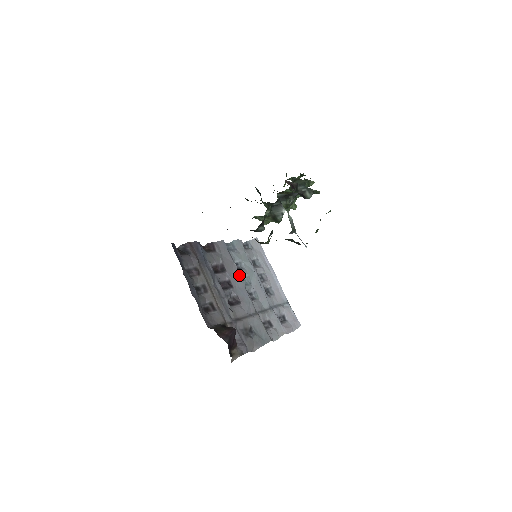
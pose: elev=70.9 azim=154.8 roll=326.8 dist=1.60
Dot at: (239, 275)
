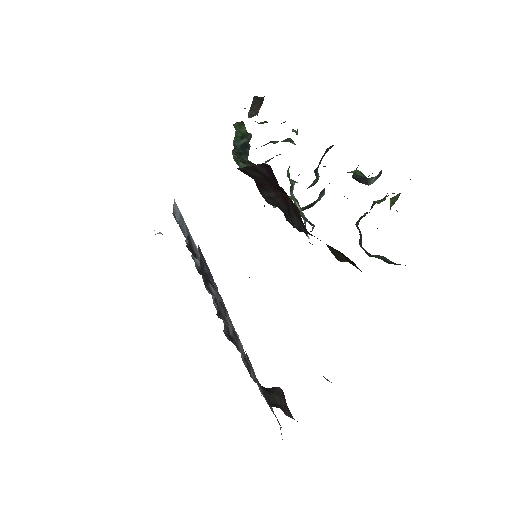
Dot at: occluded
